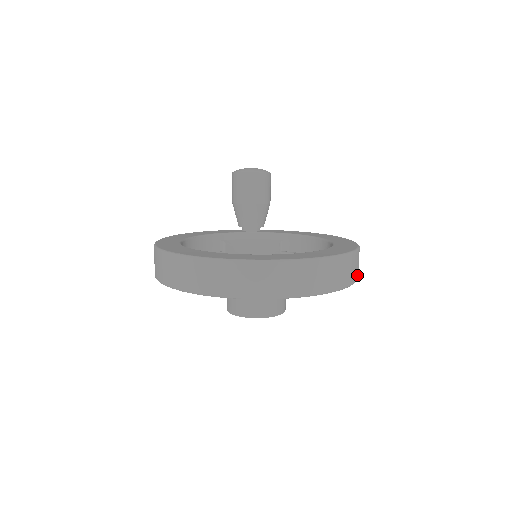
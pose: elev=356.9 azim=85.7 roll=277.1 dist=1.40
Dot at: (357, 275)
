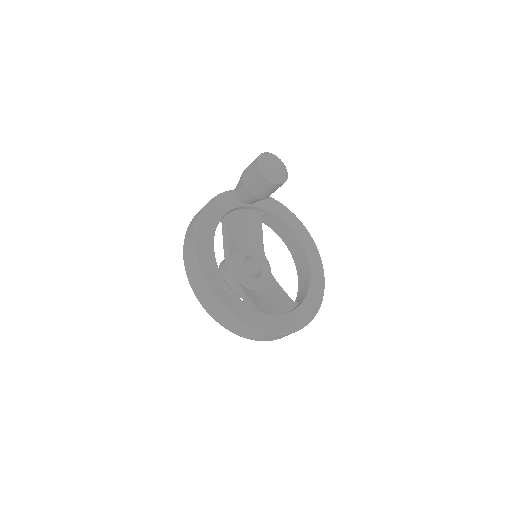
Dot at: occluded
